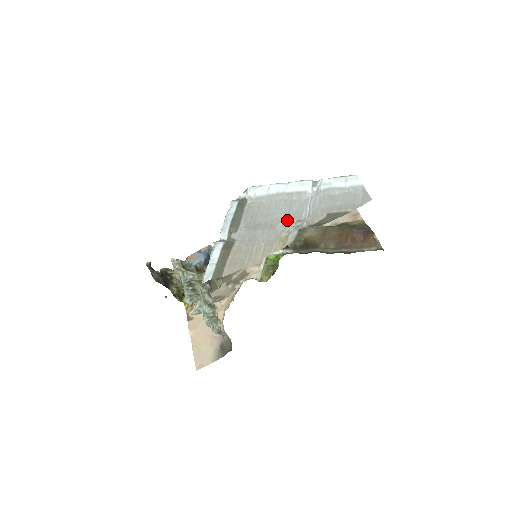
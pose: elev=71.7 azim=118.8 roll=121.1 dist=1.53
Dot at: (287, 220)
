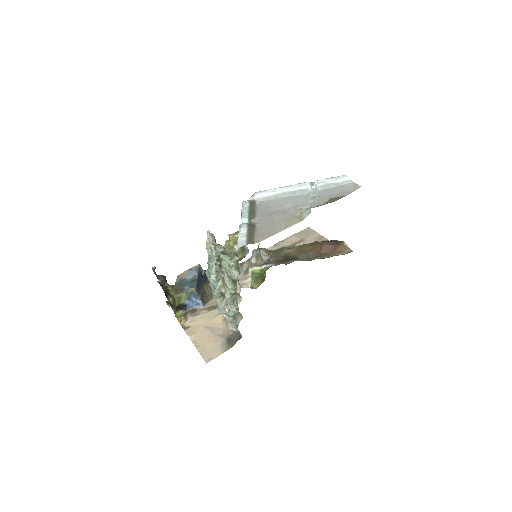
Dot at: (297, 207)
